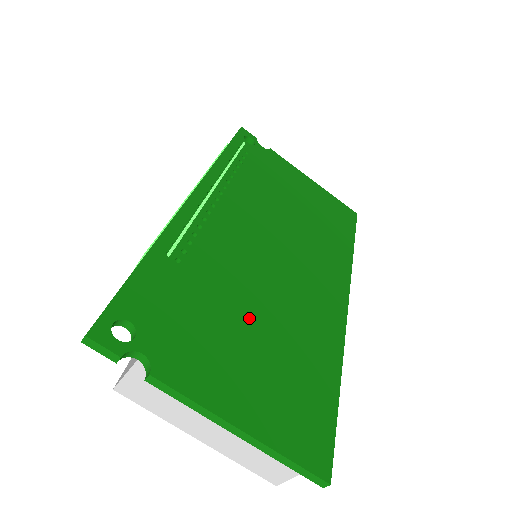
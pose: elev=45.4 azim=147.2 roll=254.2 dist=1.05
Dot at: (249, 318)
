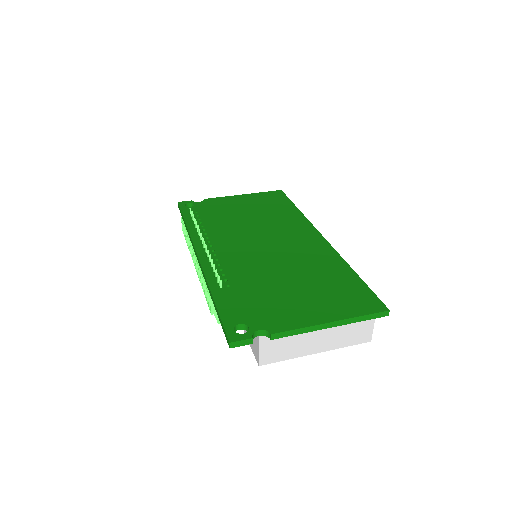
Dot at: (285, 281)
